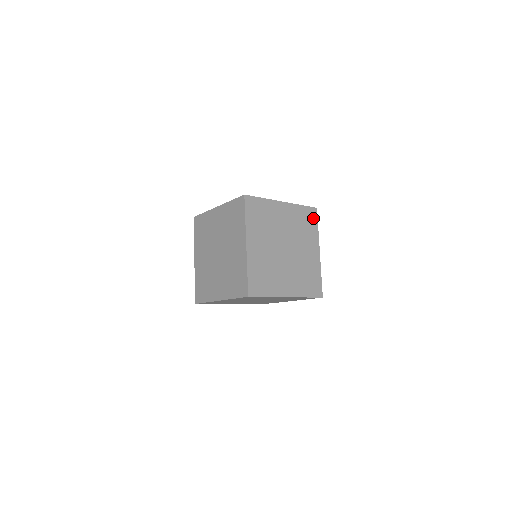
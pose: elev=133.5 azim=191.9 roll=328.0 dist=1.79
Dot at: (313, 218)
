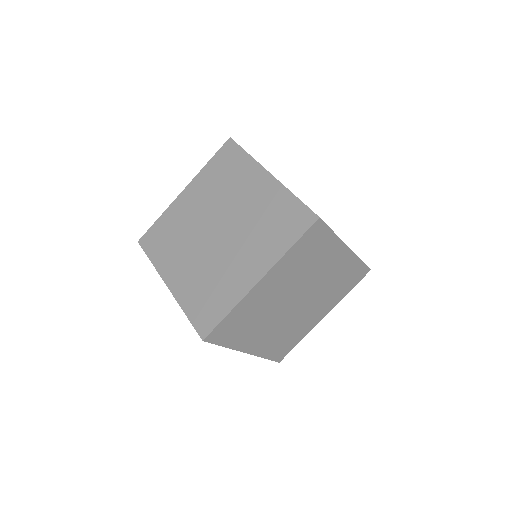
Dot at: (356, 279)
